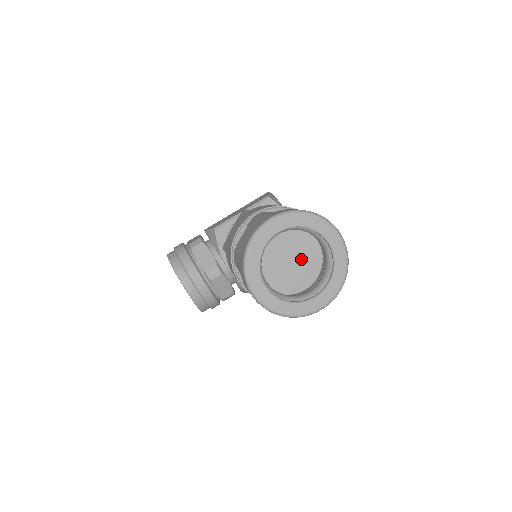
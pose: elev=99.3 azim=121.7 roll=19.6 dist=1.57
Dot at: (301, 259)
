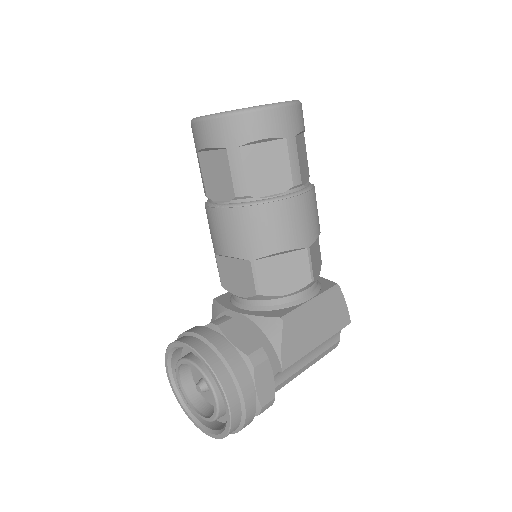
Dot at: occluded
